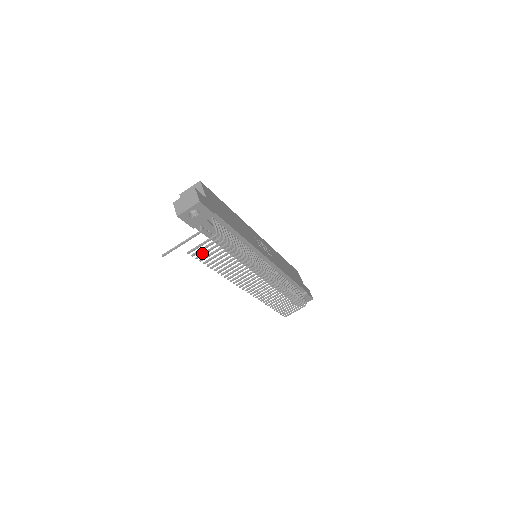
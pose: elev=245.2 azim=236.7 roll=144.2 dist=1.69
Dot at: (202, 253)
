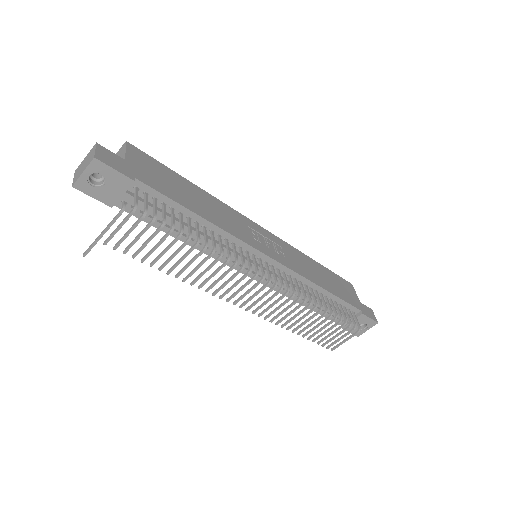
Dot at: (129, 244)
